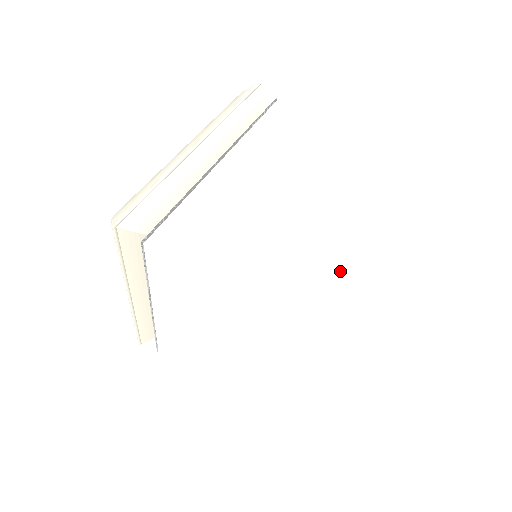
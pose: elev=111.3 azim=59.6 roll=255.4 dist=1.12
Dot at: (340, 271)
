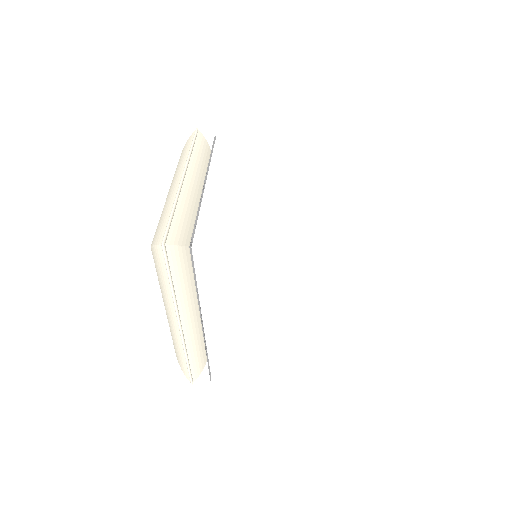
Dot at: (338, 207)
